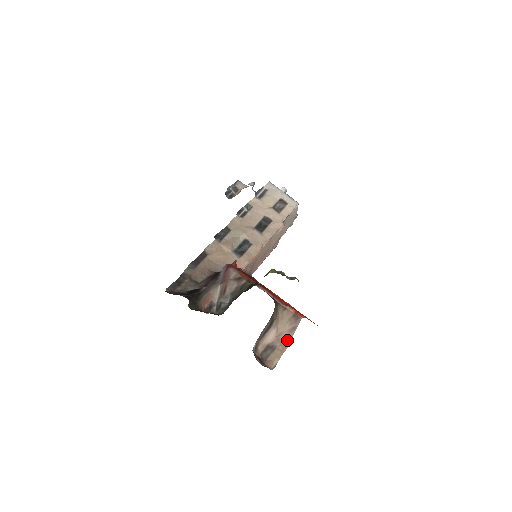
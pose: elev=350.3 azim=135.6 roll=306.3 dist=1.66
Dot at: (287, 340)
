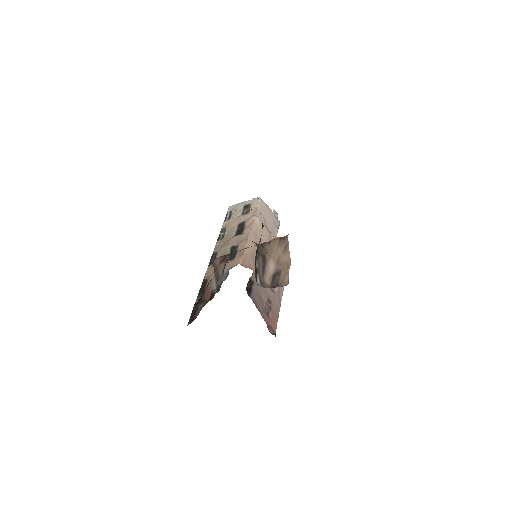
Dot at: (286, 258)
